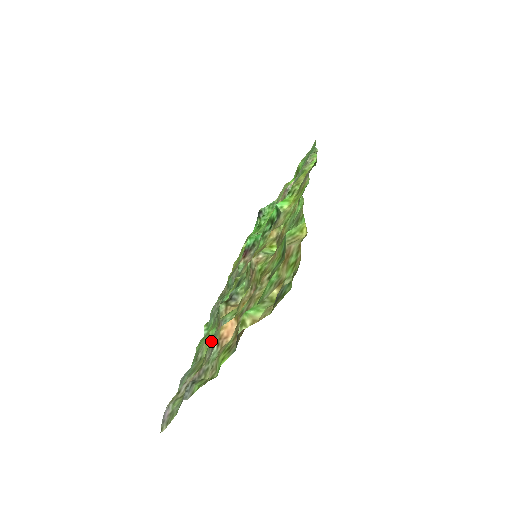
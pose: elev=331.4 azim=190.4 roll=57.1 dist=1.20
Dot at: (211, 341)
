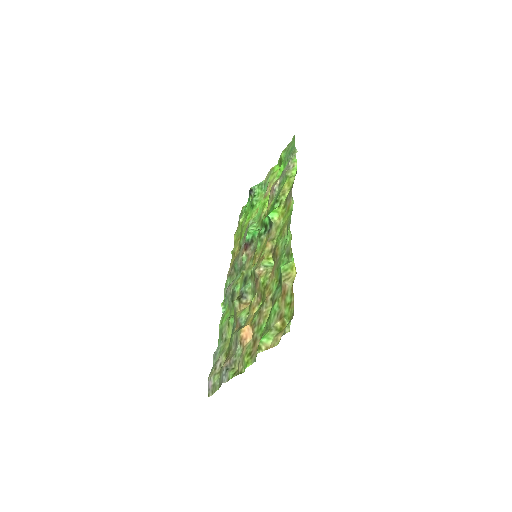
Dot at: (234, 337)
